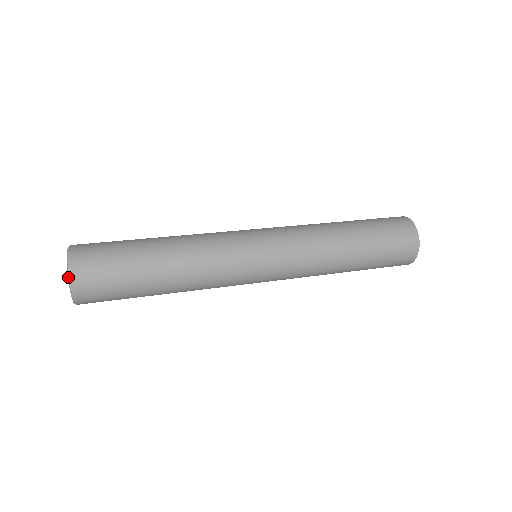
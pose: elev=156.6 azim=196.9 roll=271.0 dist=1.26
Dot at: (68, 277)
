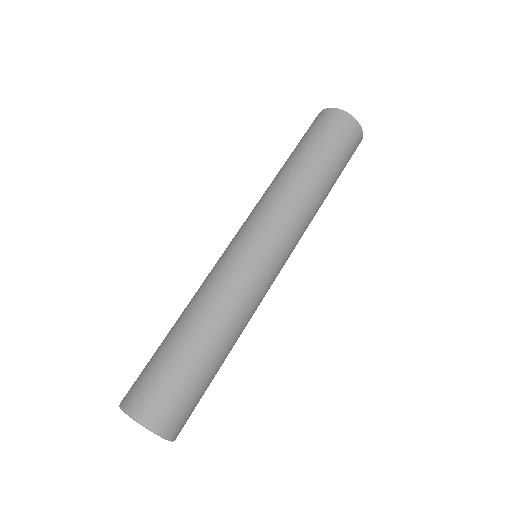
Dot at: occluded
